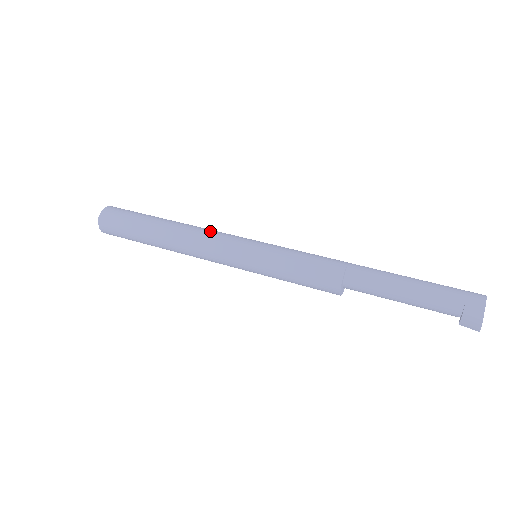
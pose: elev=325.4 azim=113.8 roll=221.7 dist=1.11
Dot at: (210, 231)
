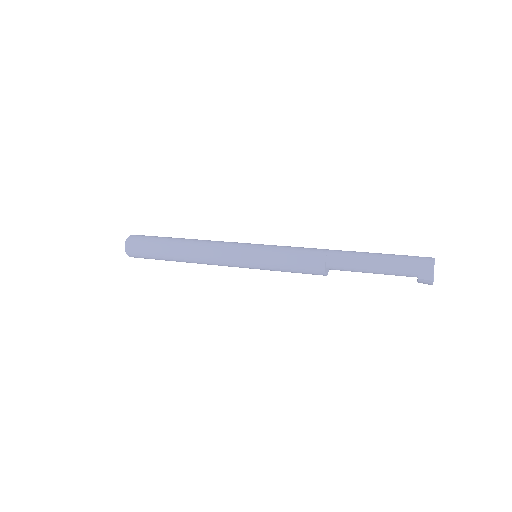
Dot at: (215, 245)
